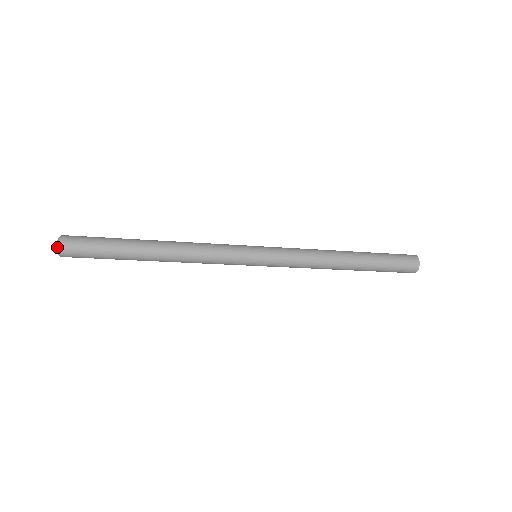
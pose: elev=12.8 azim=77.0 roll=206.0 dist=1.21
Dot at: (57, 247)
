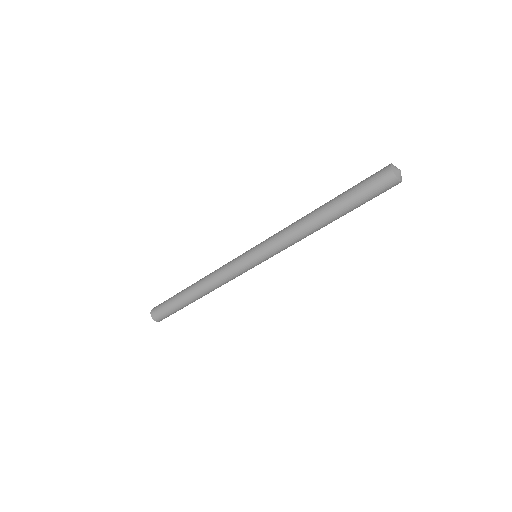
Dot at: (151, 312)
